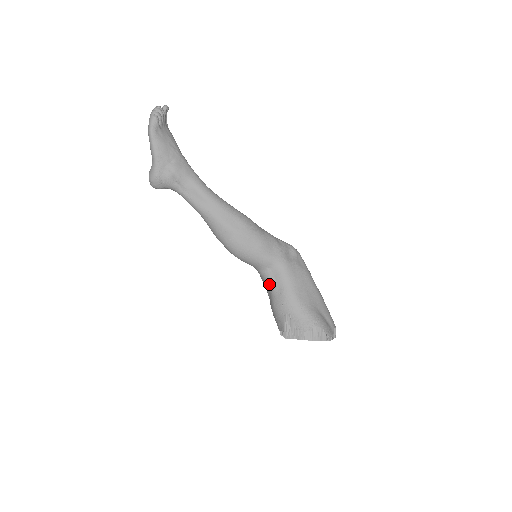
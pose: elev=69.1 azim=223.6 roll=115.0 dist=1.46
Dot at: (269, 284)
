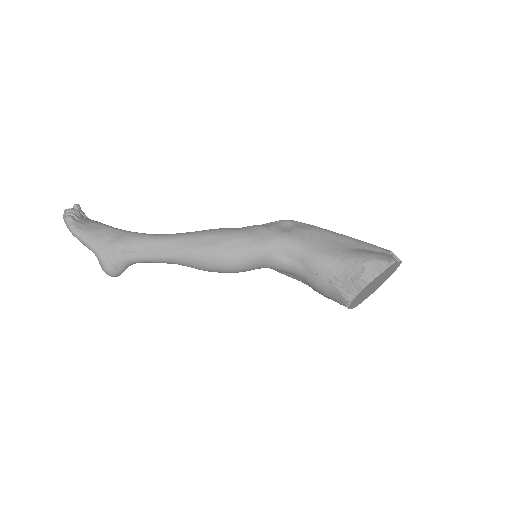
Dot at: (289, 269)
